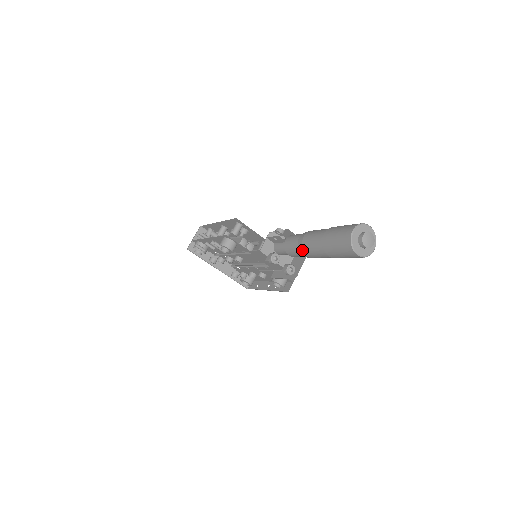
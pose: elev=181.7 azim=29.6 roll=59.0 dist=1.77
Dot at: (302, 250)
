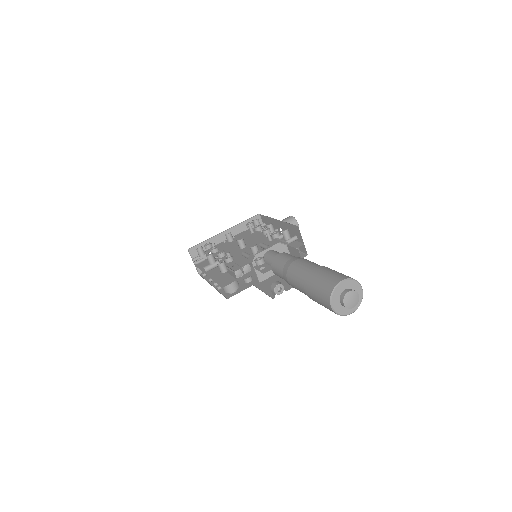
Dot at: occluded
